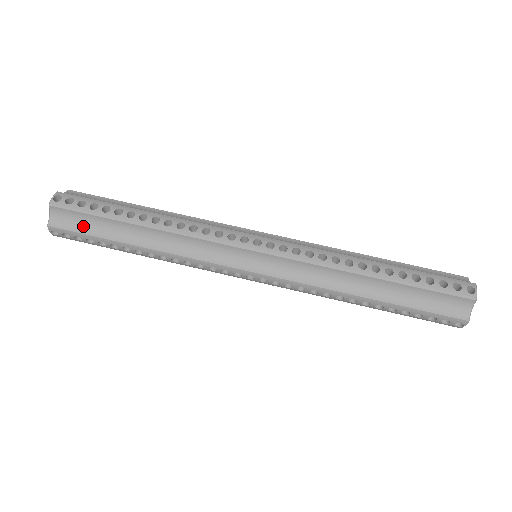
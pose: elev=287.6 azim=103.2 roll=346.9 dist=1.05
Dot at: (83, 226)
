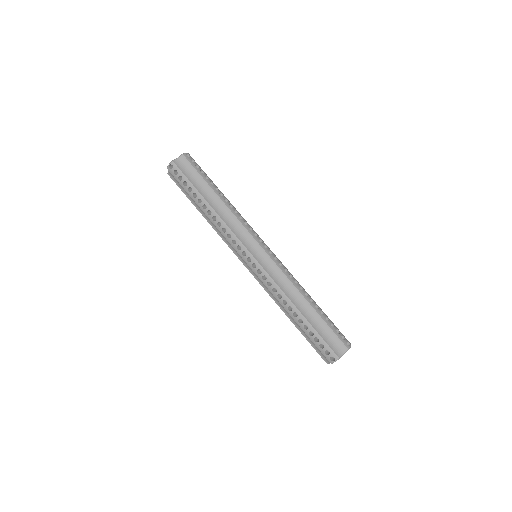
Dot at: (181, 186)
